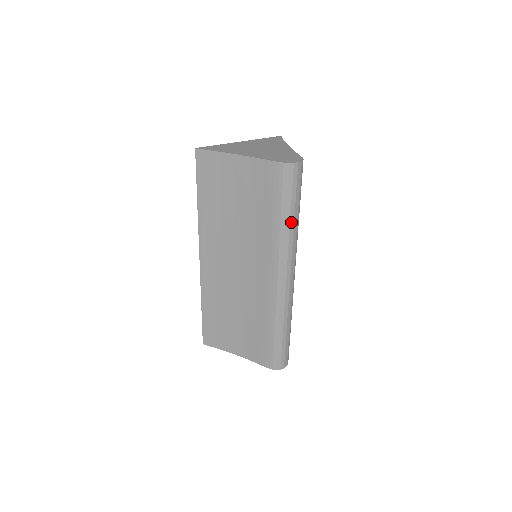
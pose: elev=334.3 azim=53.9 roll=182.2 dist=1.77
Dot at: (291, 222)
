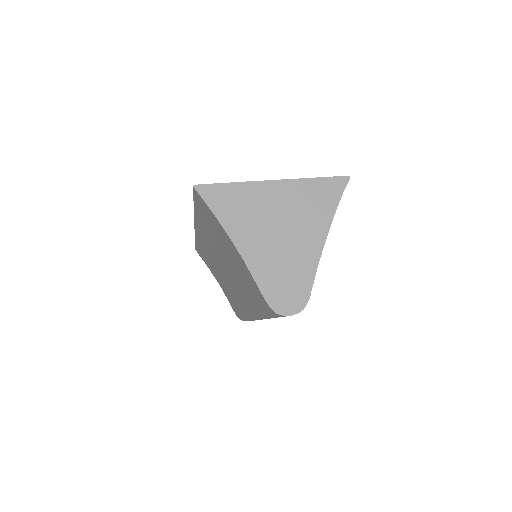
Dot at: occluded
